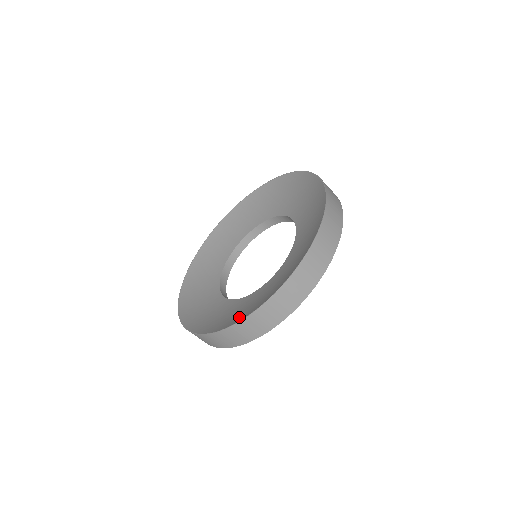
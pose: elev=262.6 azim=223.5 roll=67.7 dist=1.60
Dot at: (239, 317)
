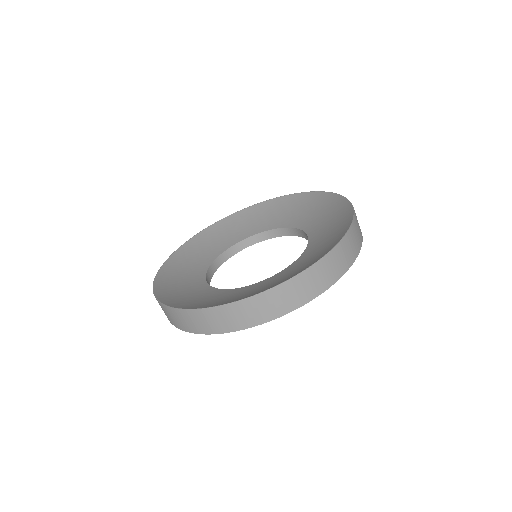
Dot at: (217, 303)
